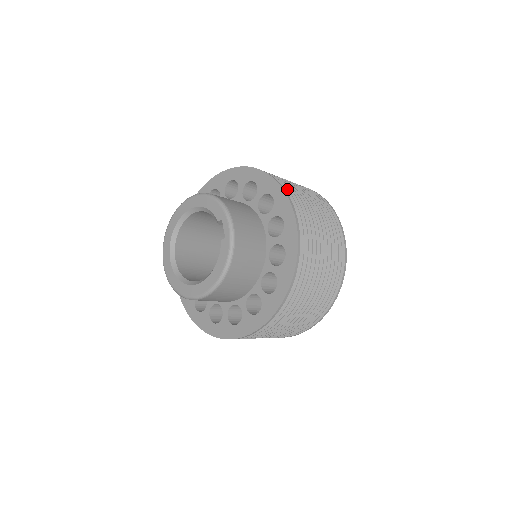
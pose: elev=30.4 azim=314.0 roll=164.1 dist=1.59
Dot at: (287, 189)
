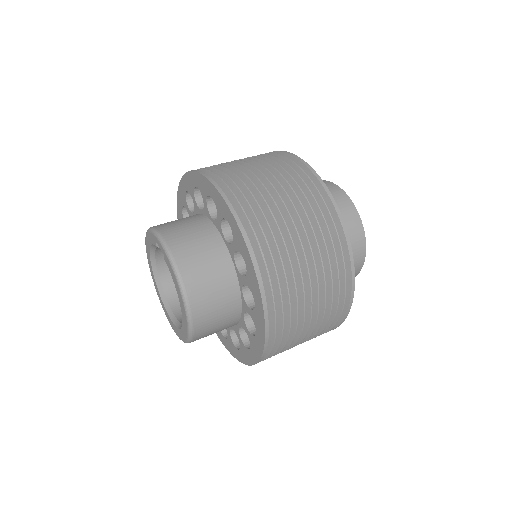
Dot at: (203, 169)
